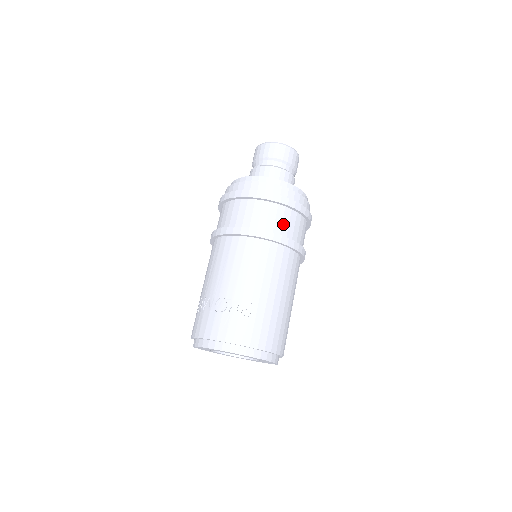
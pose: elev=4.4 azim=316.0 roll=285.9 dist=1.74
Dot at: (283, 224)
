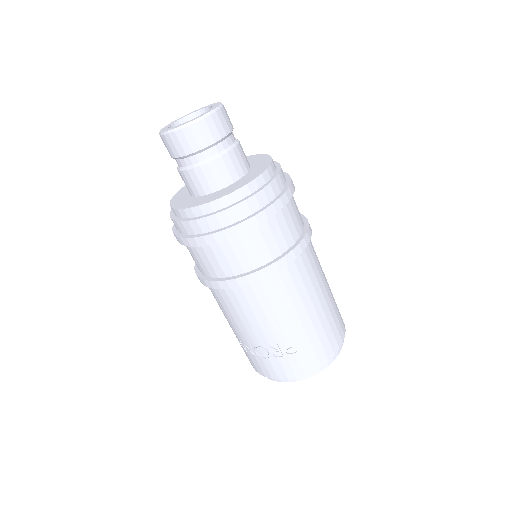
Dot at: (268, 245)
